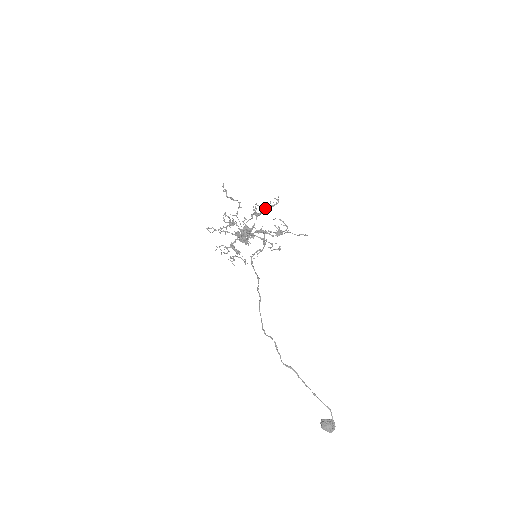
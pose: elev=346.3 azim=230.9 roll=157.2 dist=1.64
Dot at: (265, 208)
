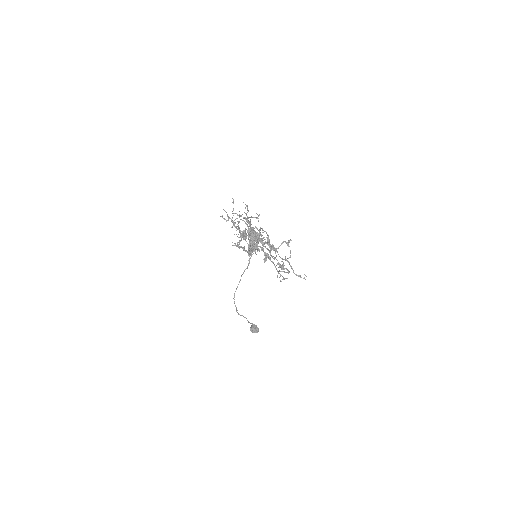
Dot at: (274, 265)
